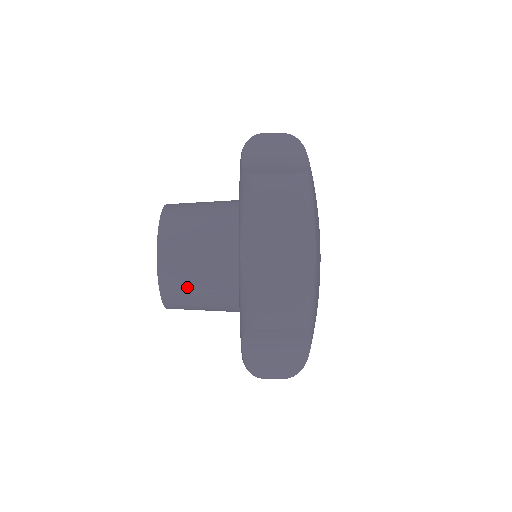
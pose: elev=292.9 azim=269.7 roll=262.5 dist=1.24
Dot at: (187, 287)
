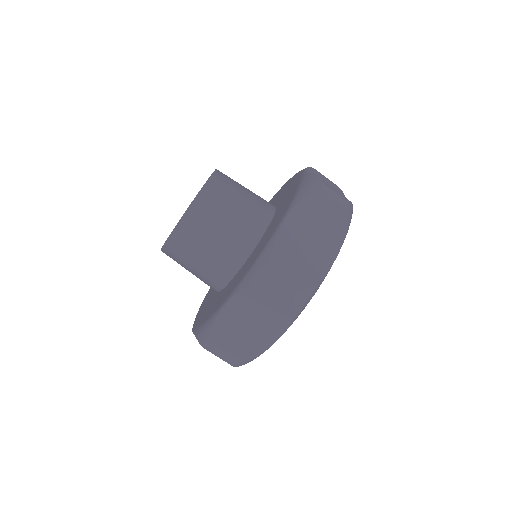
Dot at: (183, 262)
